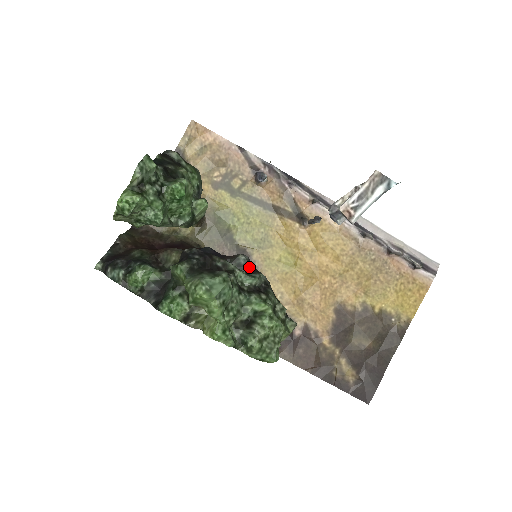
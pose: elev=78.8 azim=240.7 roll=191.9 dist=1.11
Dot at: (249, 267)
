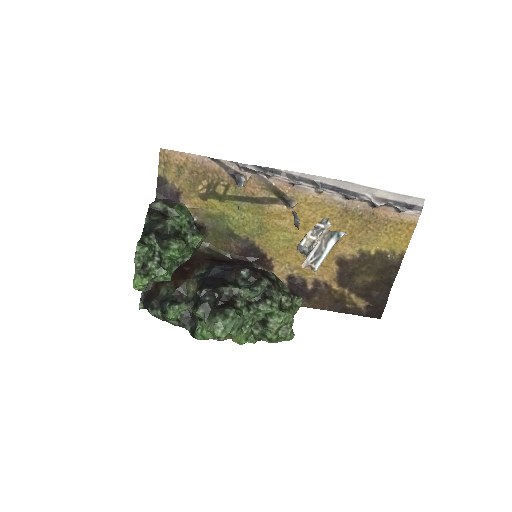
Dot at: (252, 278)
